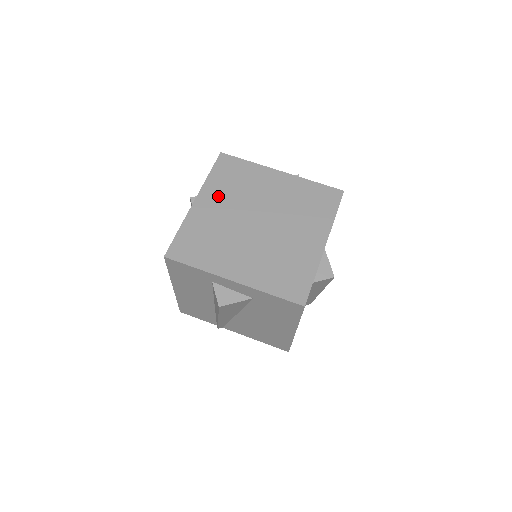
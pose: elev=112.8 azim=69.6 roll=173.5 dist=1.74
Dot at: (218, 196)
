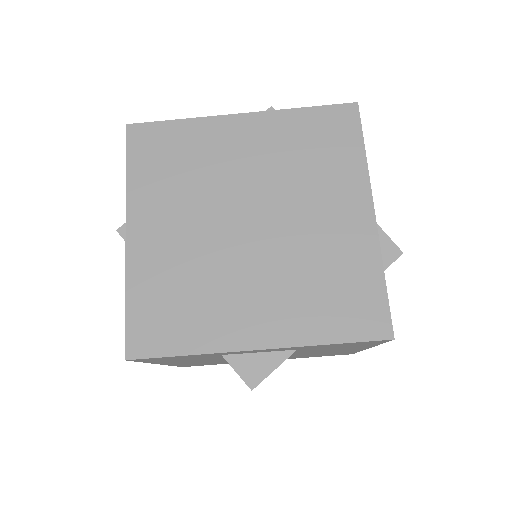
Dot at: (160, 206)
